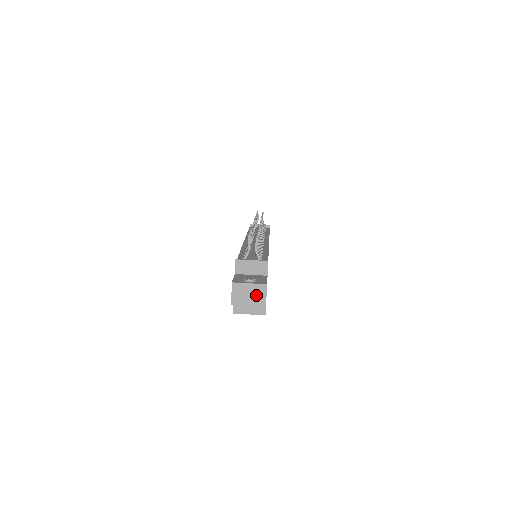
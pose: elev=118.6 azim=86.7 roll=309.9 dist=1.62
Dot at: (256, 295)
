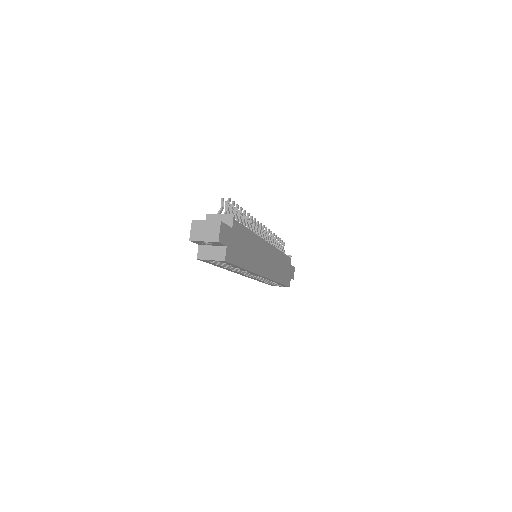
Dot at: (211, 231)
